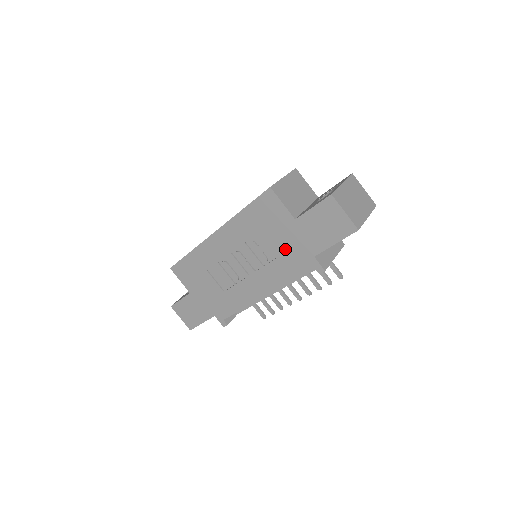
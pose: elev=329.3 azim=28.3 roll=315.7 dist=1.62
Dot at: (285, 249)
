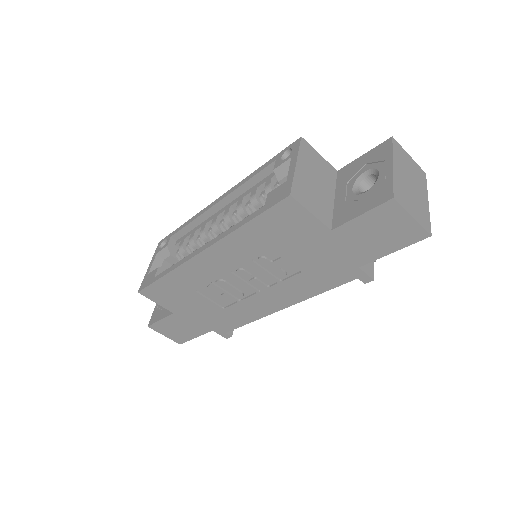
Dot at: (314, 263)
